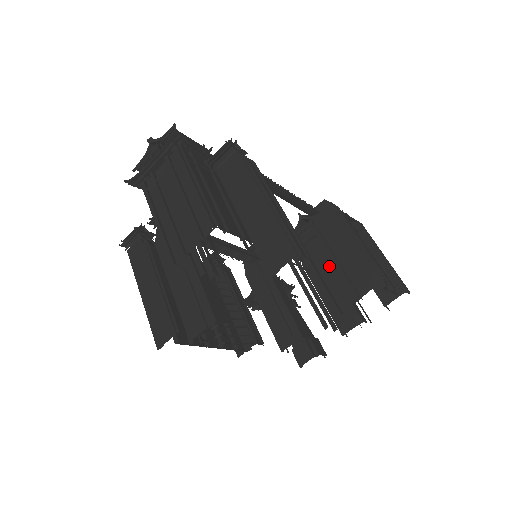
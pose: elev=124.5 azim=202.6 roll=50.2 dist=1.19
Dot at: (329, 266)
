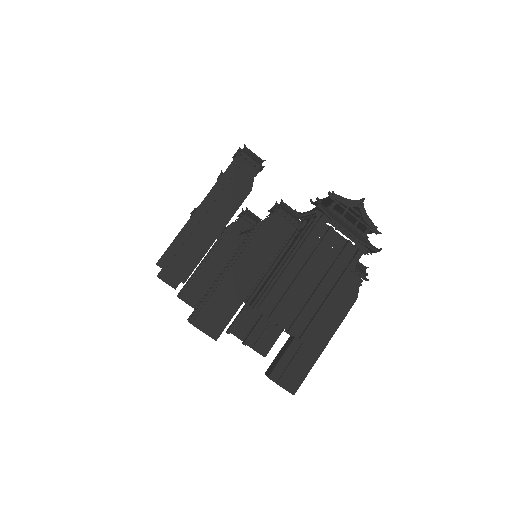
Dot at: occluded
